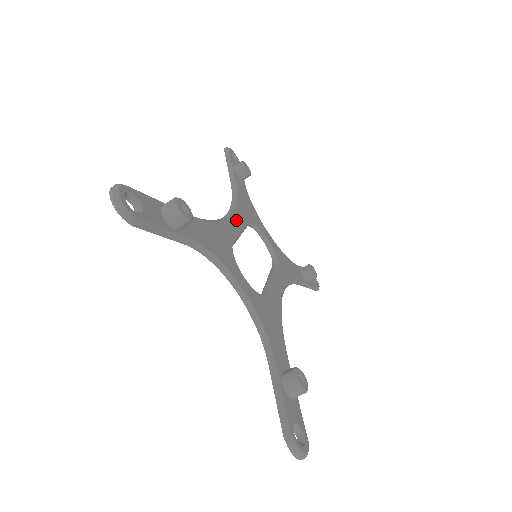
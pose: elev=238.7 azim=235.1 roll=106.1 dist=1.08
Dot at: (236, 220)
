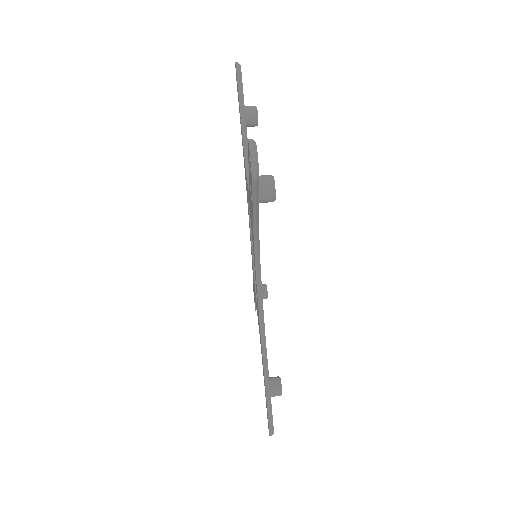
Dot at: occluded
